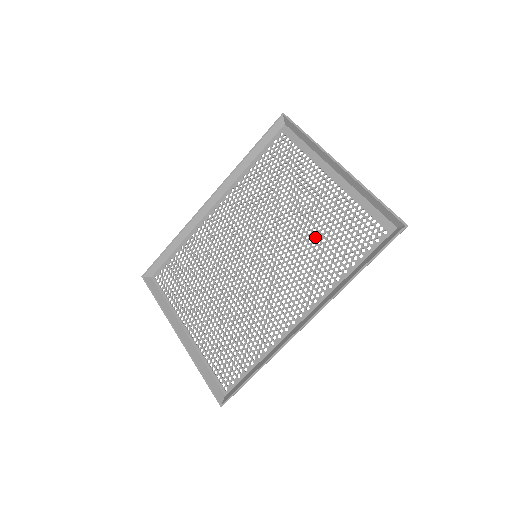
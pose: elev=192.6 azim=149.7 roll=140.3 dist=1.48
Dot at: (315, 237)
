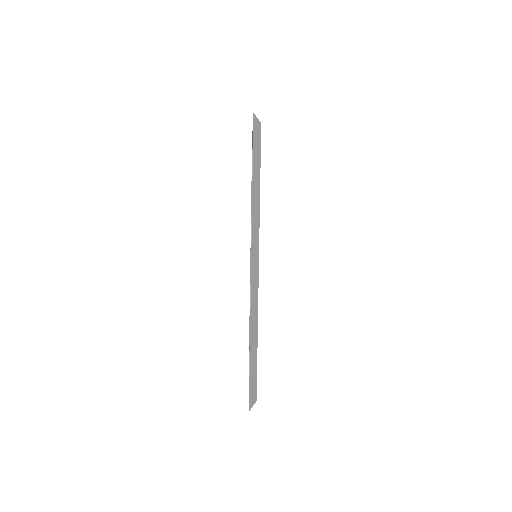
Dot at: occluded
